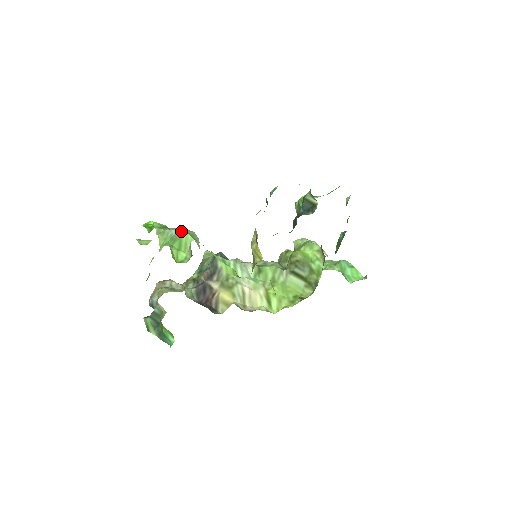
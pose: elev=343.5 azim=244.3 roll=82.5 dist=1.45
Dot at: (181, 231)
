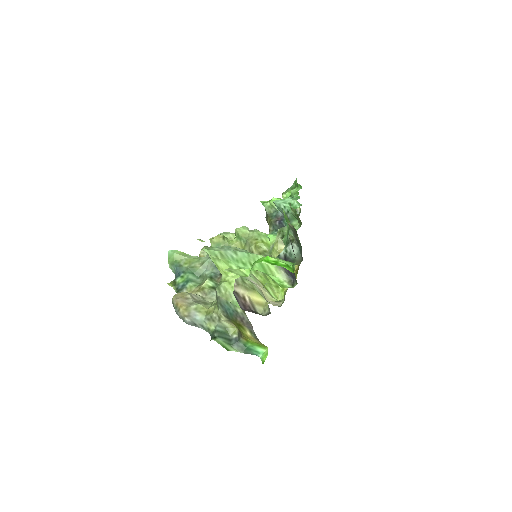
Dot at: (246, 253)
